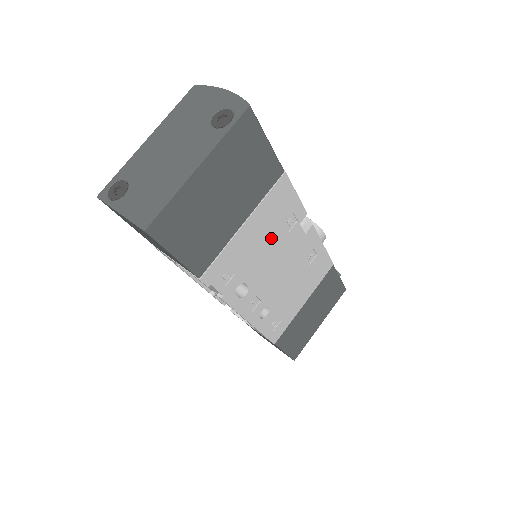
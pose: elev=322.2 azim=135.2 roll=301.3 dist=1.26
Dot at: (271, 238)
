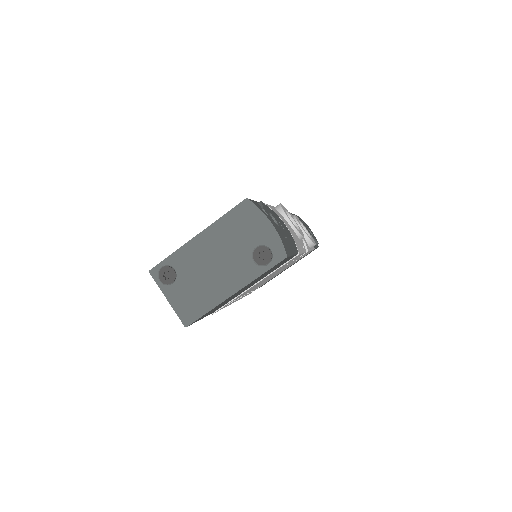
Dot at: occluded
